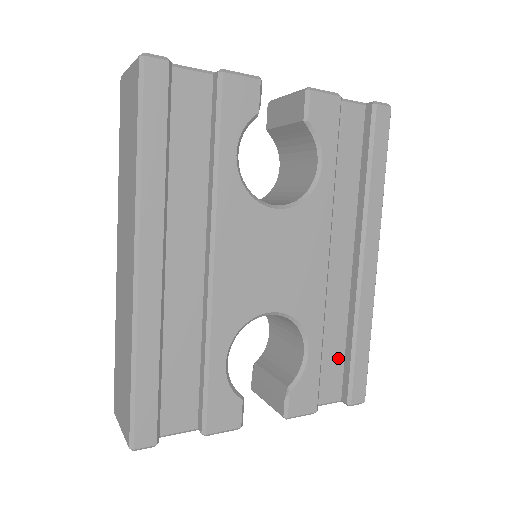
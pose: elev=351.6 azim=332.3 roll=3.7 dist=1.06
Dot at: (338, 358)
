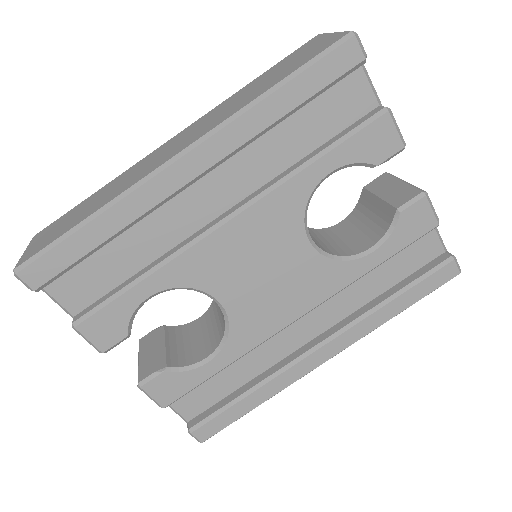
Dot at: (222, 391)
